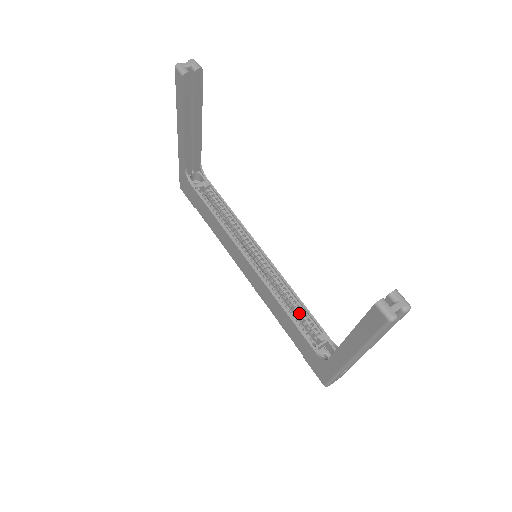
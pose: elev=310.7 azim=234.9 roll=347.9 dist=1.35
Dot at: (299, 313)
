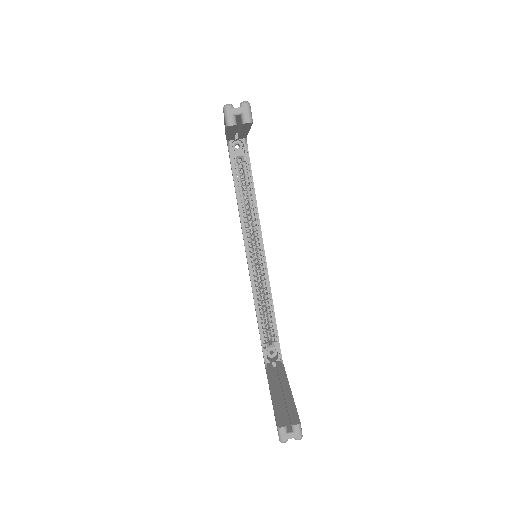
Dot at: (268, 317)
